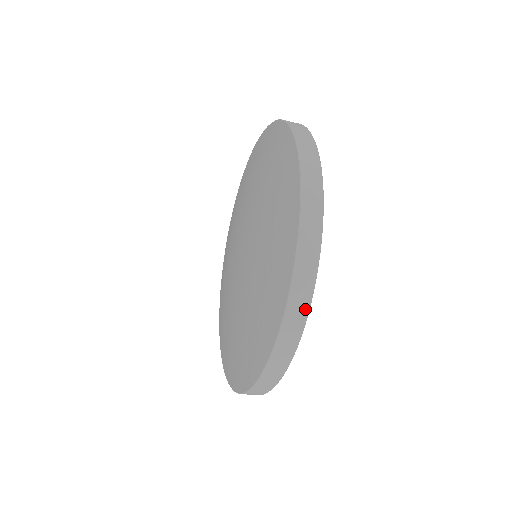
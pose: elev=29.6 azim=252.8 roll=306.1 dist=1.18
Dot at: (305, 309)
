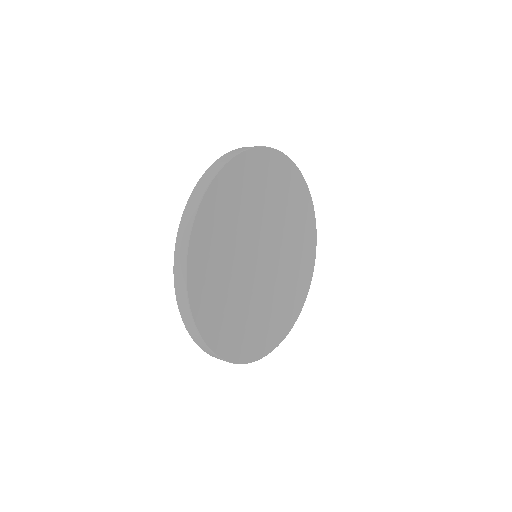
Dot at: (211, 352)
